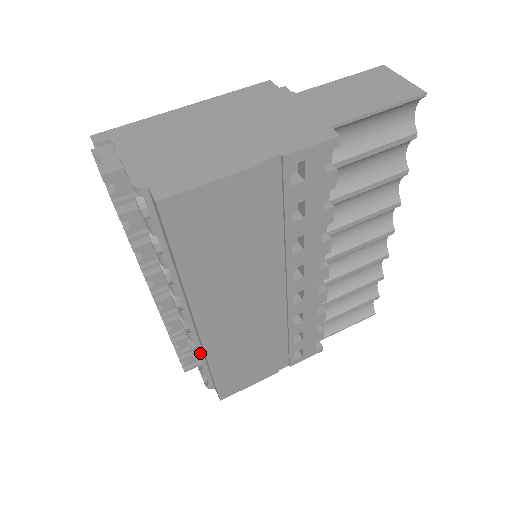
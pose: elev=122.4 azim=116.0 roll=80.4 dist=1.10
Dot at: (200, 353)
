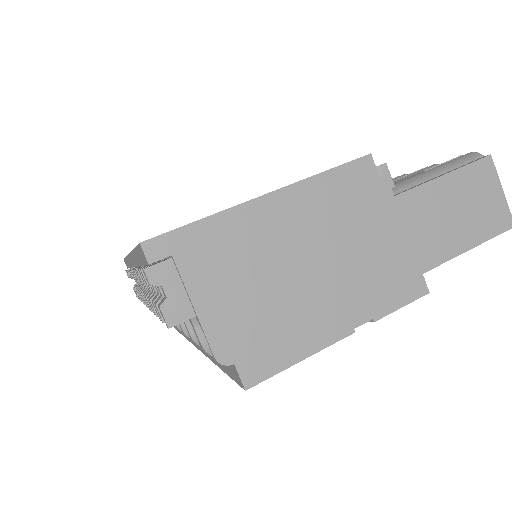
Dot at: occluded
